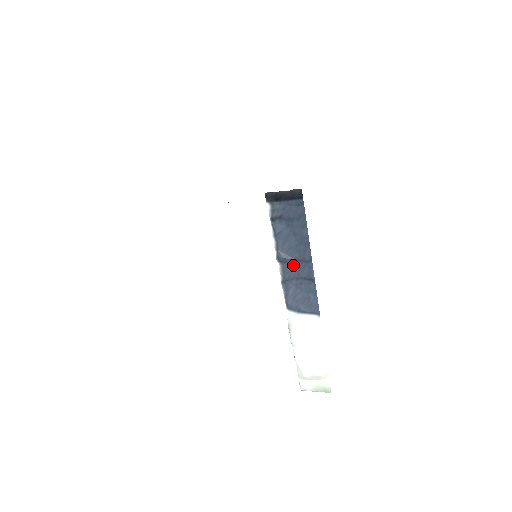
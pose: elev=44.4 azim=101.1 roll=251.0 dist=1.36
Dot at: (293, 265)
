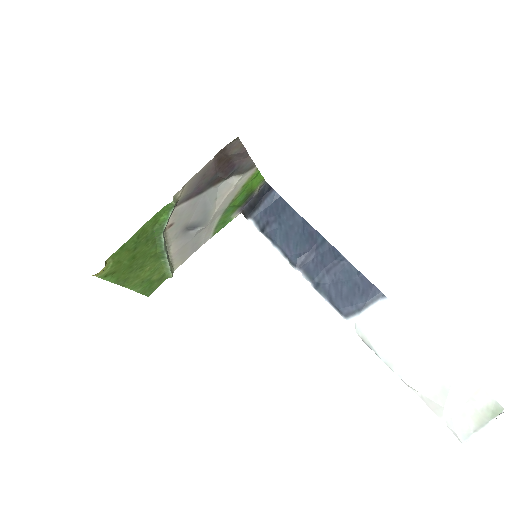
Dot at: (313, 261)
